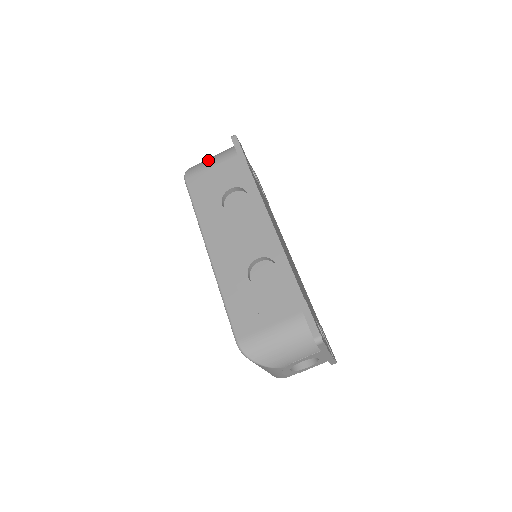
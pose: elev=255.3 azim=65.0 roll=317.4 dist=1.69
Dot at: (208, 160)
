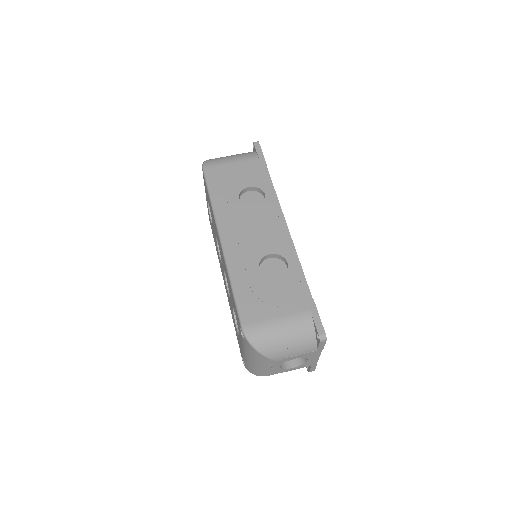
Dot at: (228, 157)
